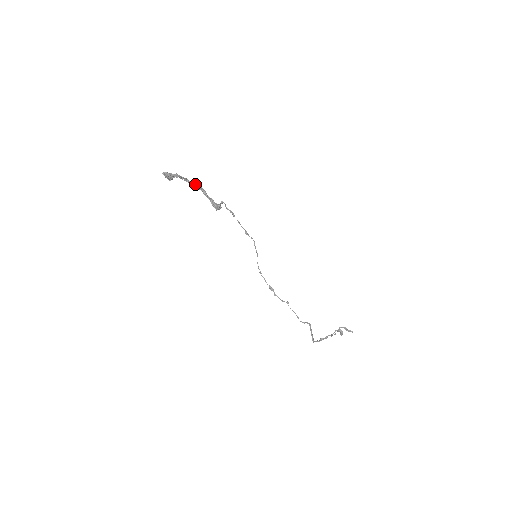
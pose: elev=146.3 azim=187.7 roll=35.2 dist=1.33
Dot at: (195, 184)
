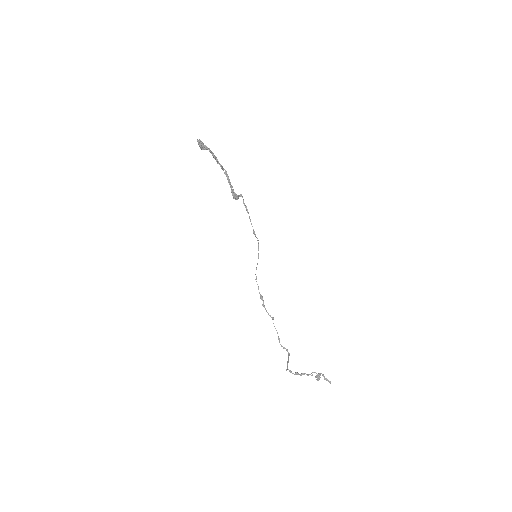
Dot at: (222, 166)
